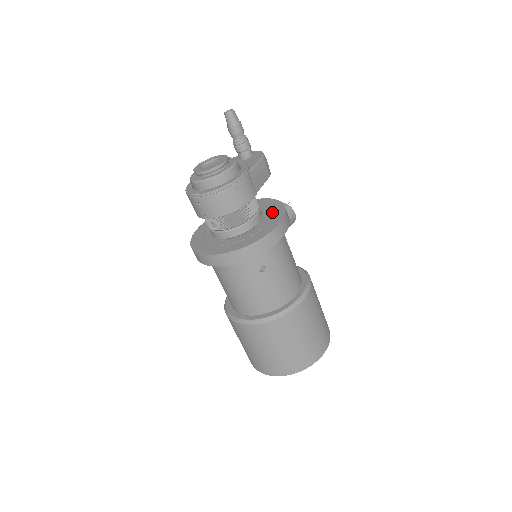
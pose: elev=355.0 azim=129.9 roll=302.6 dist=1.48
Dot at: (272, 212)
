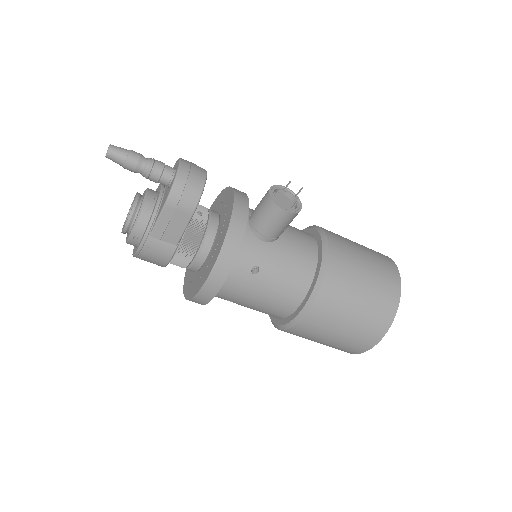
Dot at: (214, 252)
